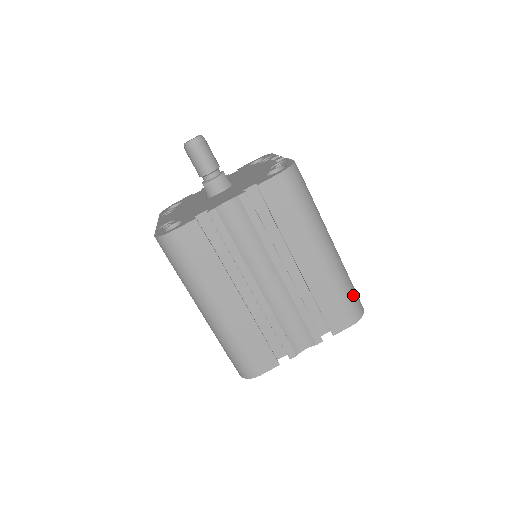
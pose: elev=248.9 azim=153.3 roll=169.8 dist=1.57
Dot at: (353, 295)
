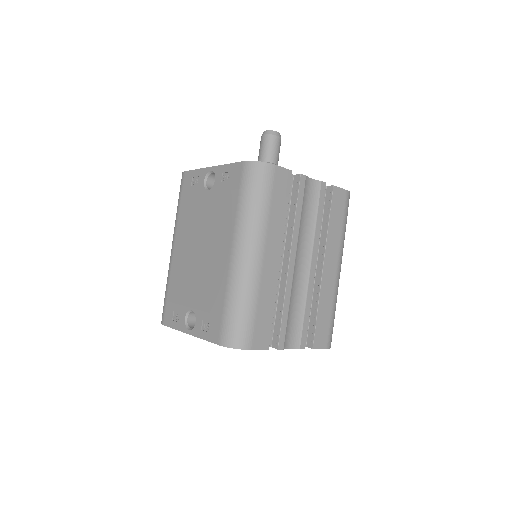
Dot at: occluded
